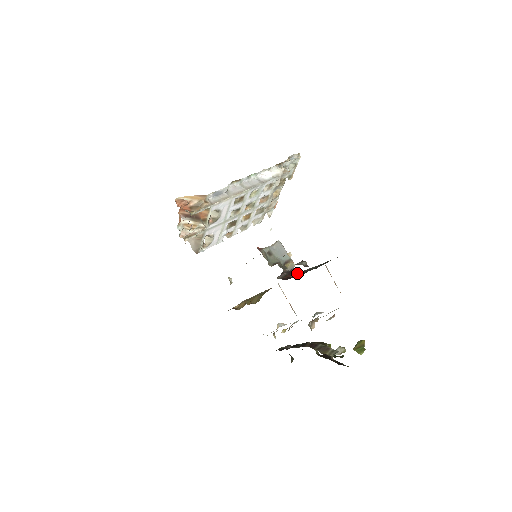
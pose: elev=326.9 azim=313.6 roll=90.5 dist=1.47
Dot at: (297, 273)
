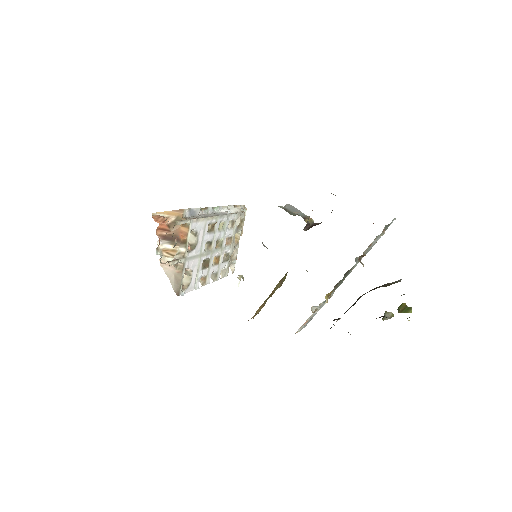
Dot at: (321, 222)
